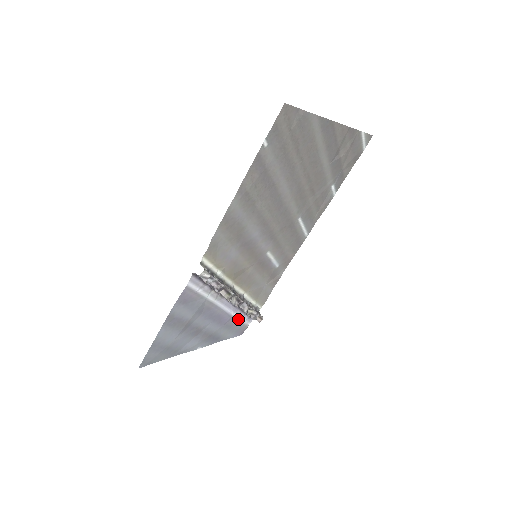
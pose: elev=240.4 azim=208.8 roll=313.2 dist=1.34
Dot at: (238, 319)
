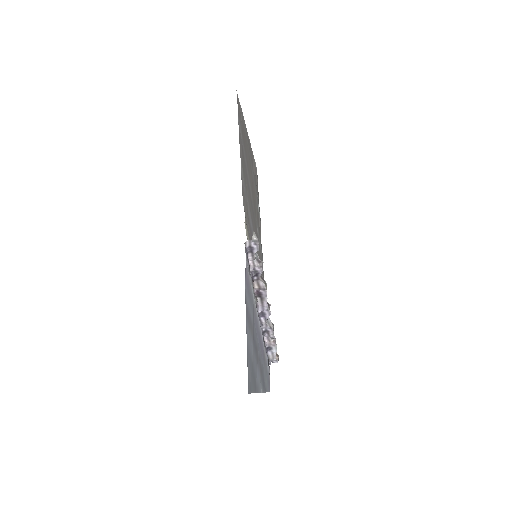
Dot at: (265, 356)
